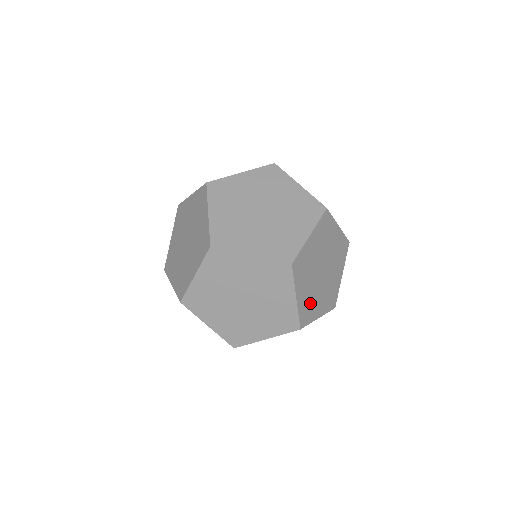
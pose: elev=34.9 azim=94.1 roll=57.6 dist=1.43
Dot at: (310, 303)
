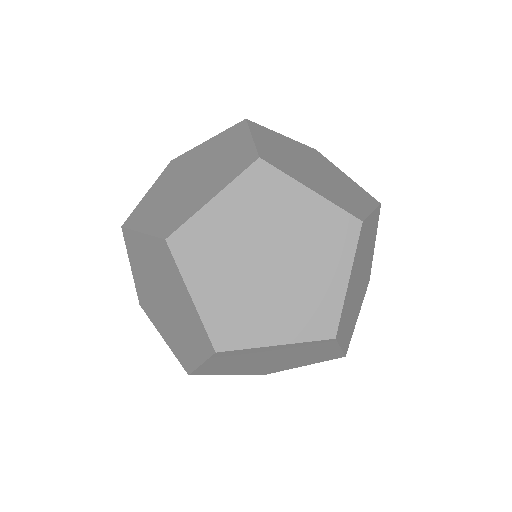
Dot at: (286, 164)
